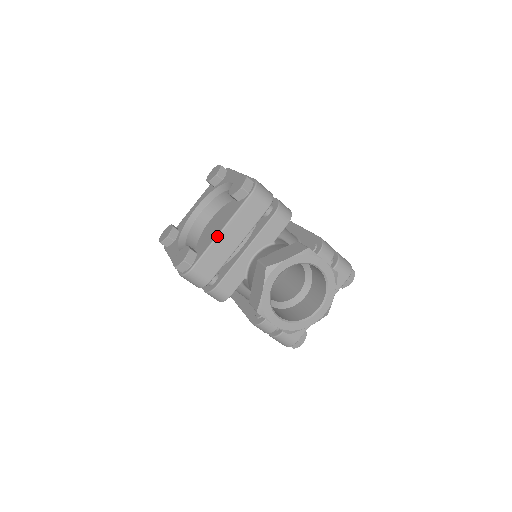
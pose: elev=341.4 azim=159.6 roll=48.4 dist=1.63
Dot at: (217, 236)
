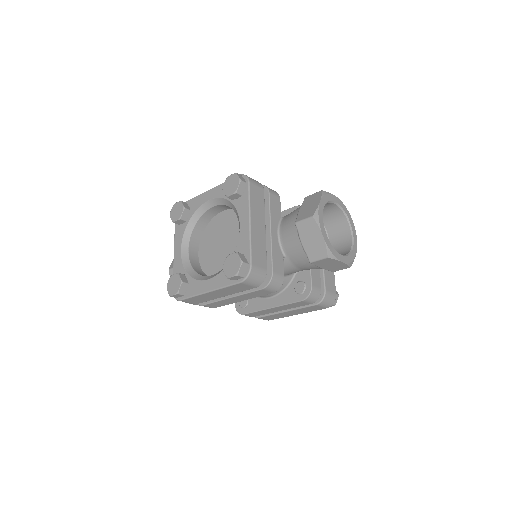
Dot at: (250, 228)
